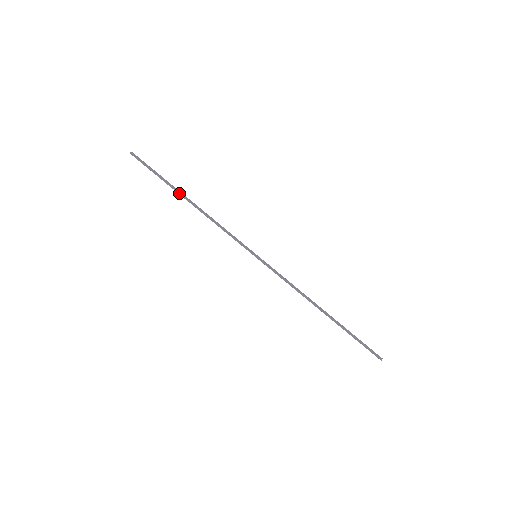
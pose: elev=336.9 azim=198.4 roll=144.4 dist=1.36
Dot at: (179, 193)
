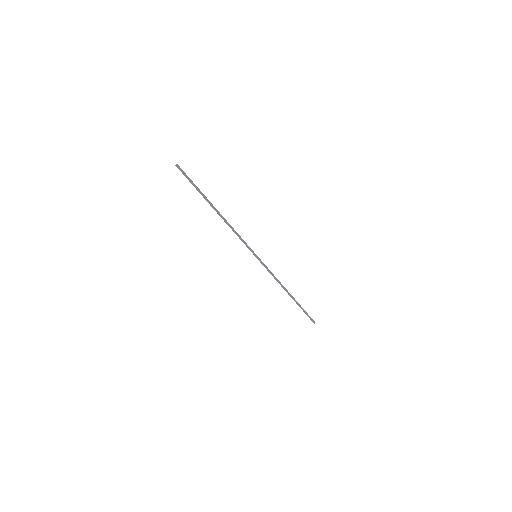
Dot at: (210, 205)
